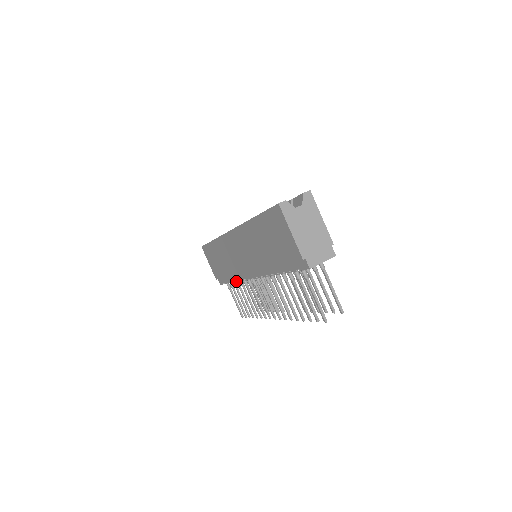
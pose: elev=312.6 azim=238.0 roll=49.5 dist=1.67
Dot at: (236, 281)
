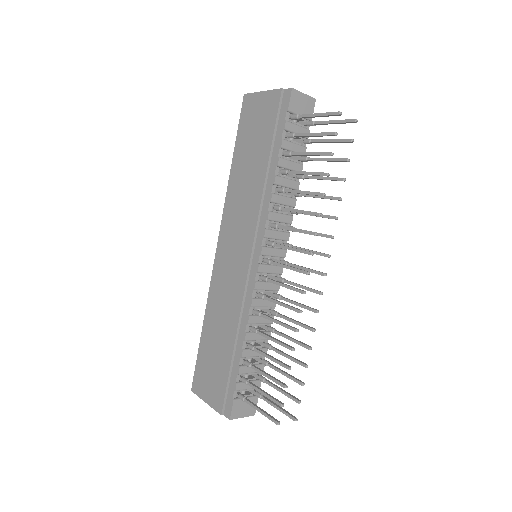
Dot at: (245, 332)
